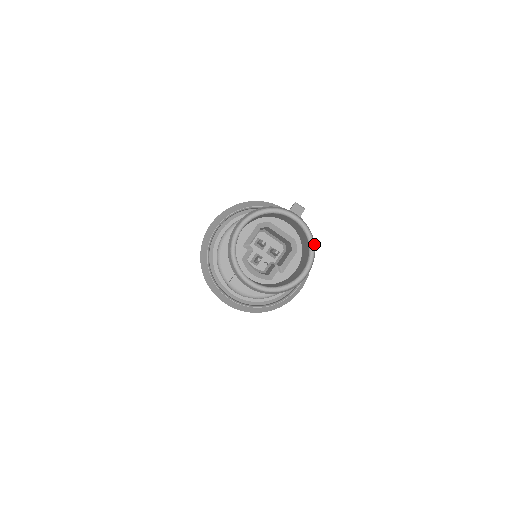
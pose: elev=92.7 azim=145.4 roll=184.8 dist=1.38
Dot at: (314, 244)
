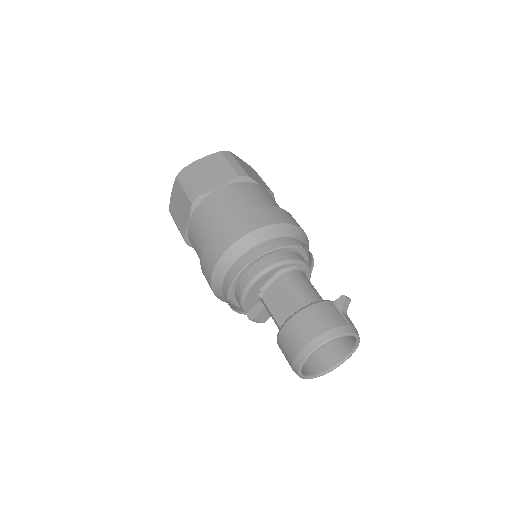
Dot at: occluded
